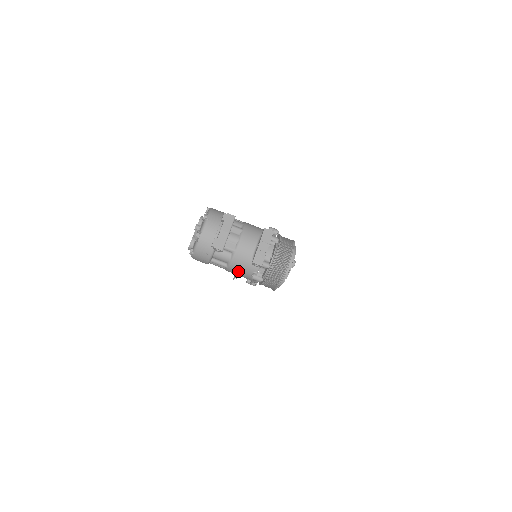
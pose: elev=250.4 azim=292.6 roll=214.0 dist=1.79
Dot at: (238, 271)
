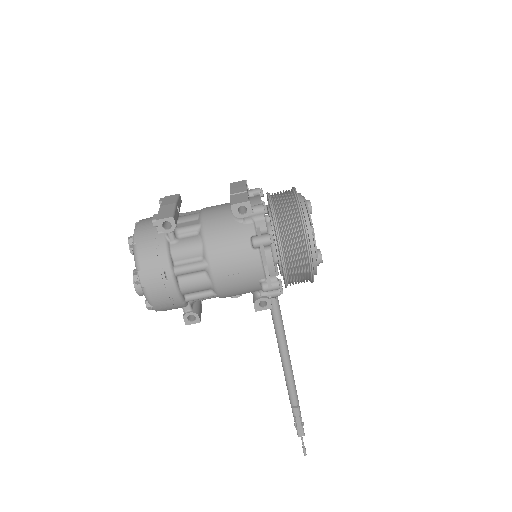
Dot at: (227, 257)
